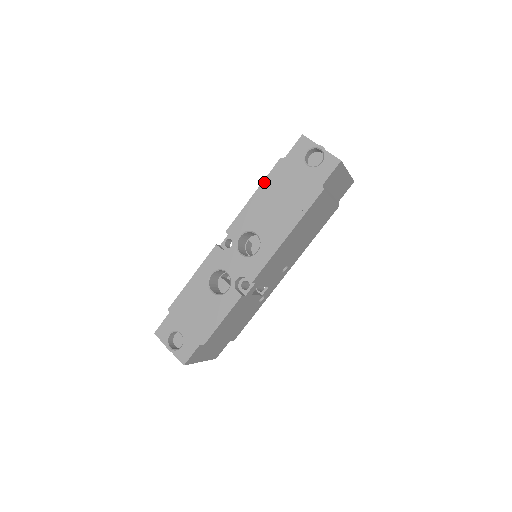
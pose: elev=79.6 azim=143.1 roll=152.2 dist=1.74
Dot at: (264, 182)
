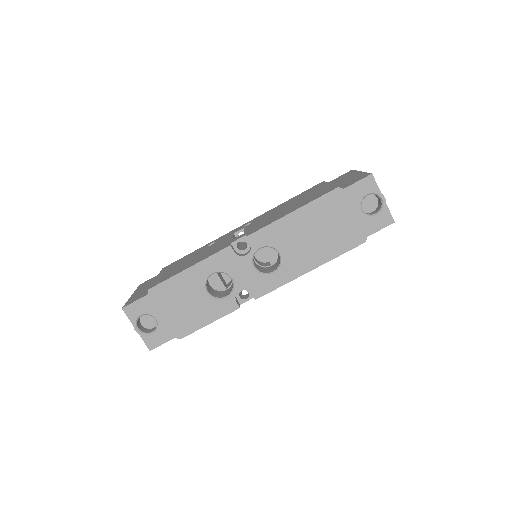
Dot at: (310, 204)
